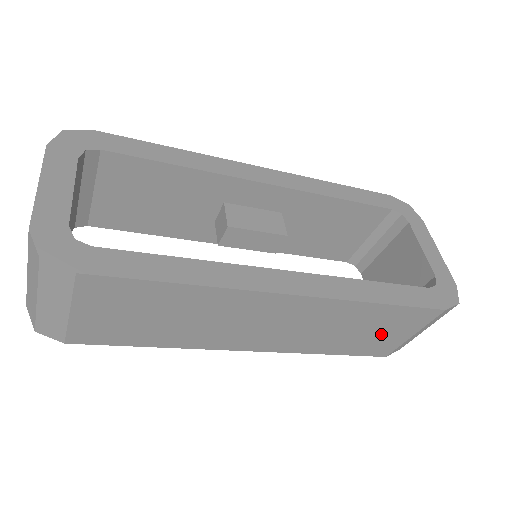
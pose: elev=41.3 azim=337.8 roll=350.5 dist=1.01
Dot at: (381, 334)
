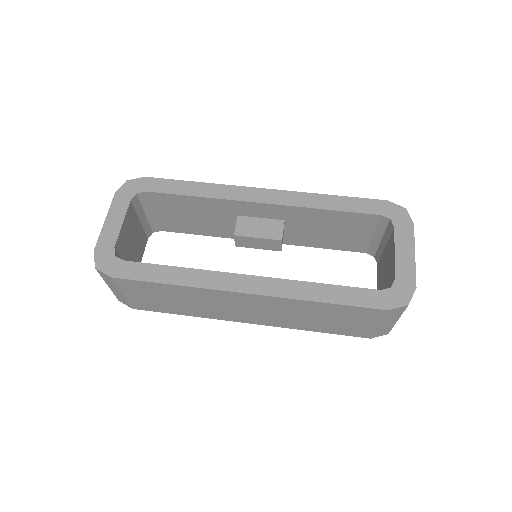
Dot at: (346, 322)
